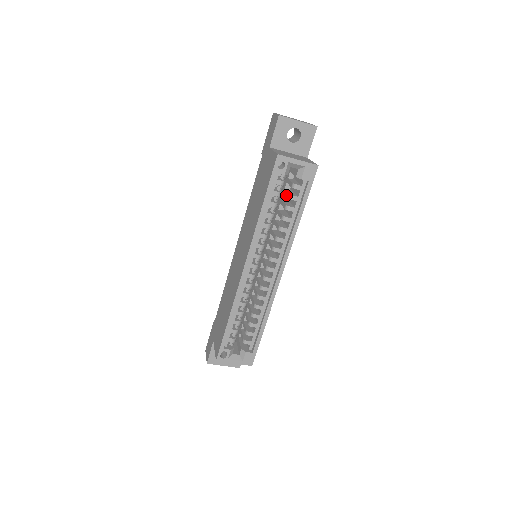
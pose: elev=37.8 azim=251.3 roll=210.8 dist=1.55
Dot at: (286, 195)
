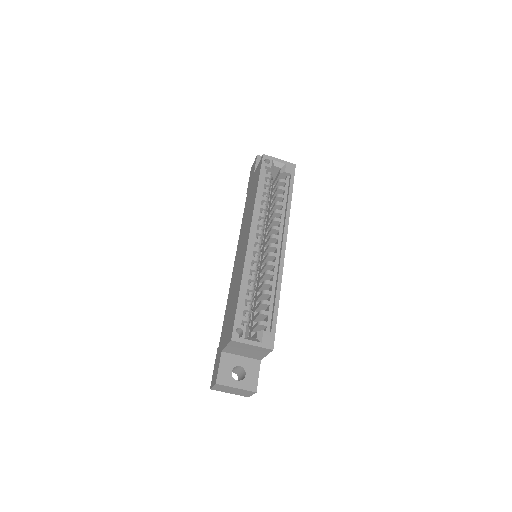
Dot at: (274, 192)
